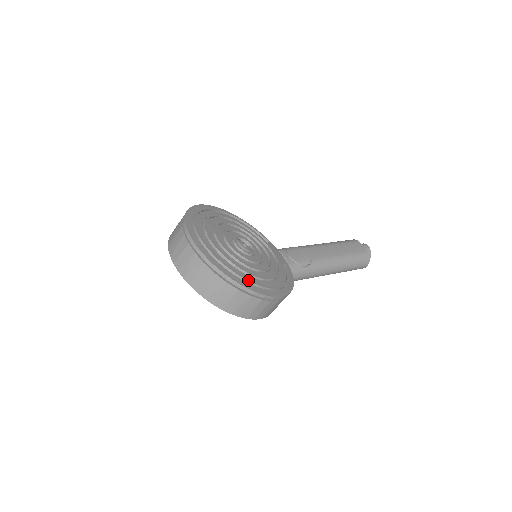
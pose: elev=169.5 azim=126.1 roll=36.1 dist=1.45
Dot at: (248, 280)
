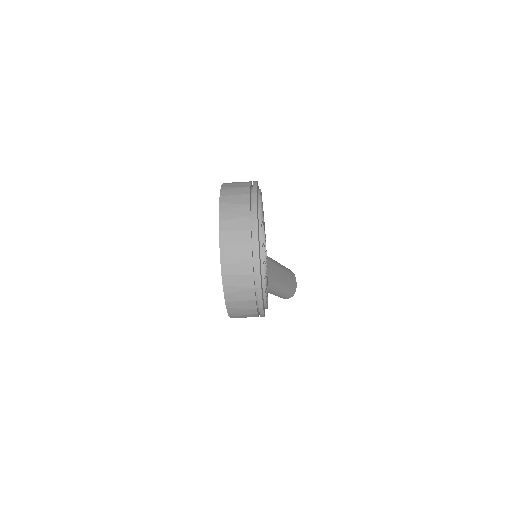
Dot at: occluded
